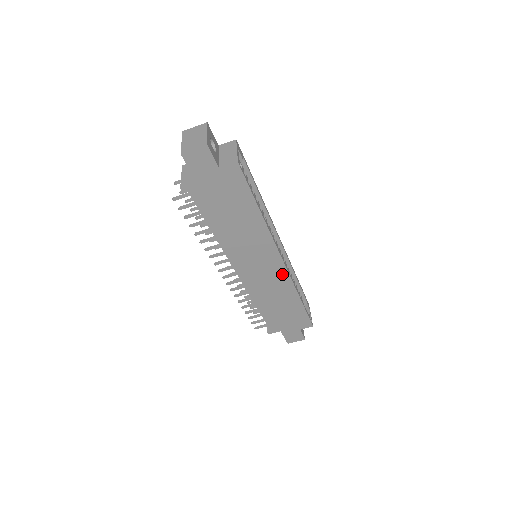
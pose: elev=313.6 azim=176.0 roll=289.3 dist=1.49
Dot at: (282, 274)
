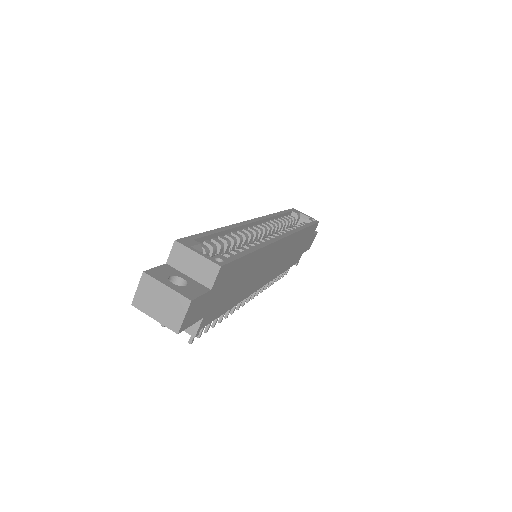
Dot at: (288, 241)
